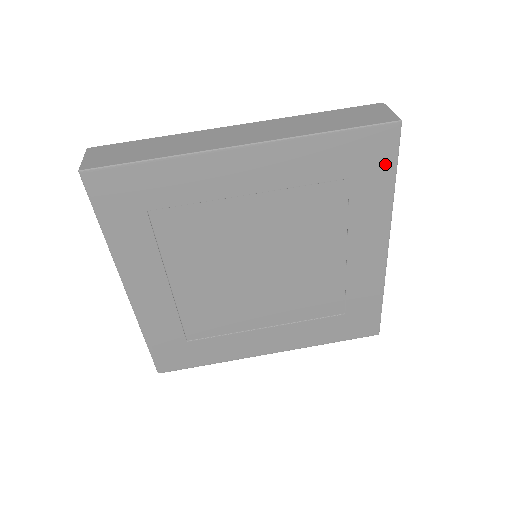
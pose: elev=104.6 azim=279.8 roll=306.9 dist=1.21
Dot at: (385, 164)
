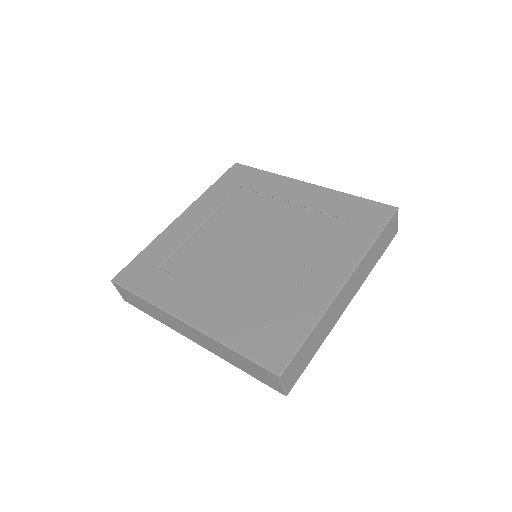
Dot at: (376, 224)
